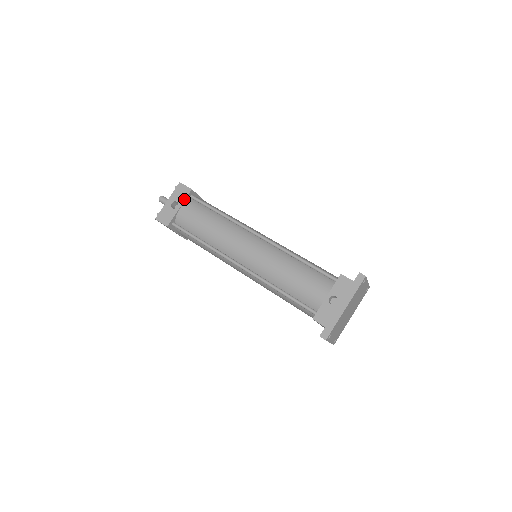
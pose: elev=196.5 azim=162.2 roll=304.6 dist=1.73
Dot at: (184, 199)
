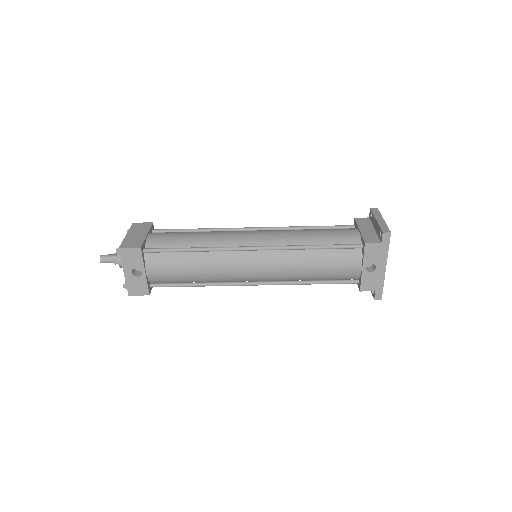
Dot at: (142, 262)
